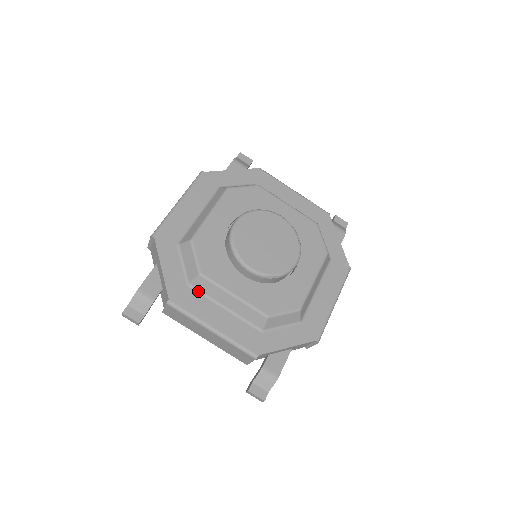
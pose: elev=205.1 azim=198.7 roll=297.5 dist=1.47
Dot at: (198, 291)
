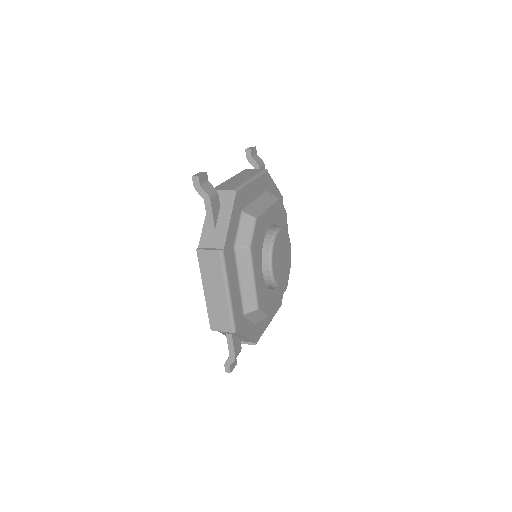
Dot at: occluded
